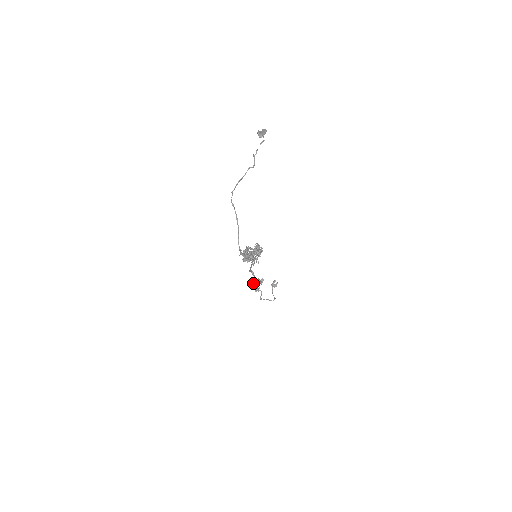
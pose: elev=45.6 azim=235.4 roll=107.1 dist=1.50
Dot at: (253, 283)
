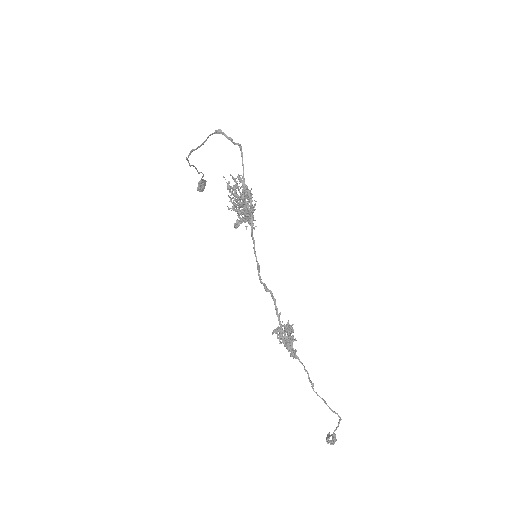
Dot at: (279, 329)
